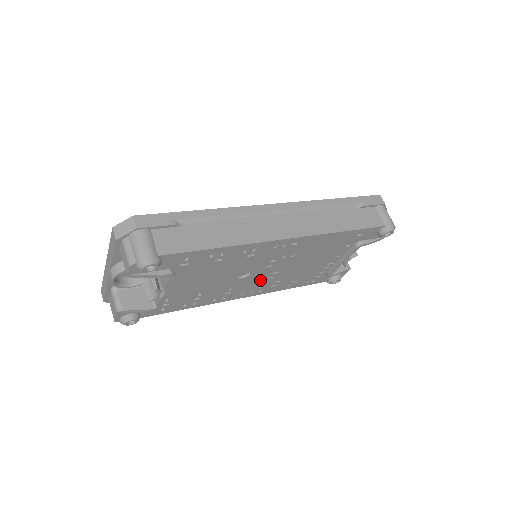
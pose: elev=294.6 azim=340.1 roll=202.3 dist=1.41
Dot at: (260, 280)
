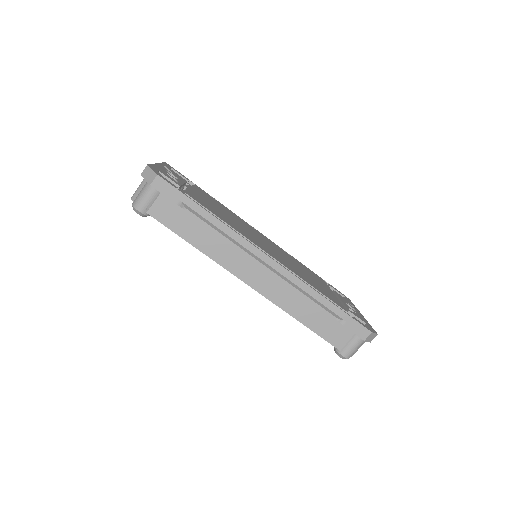
Dot at: occluded
